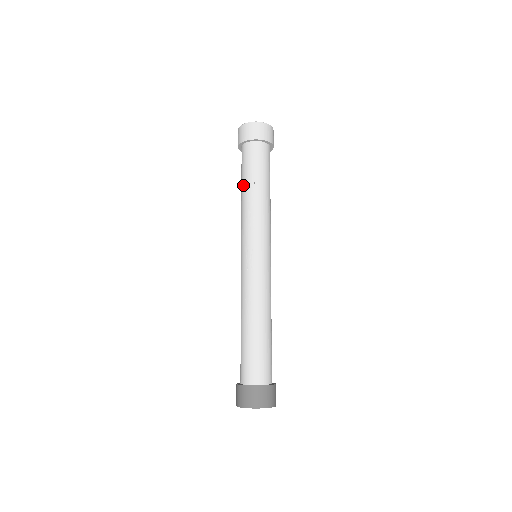
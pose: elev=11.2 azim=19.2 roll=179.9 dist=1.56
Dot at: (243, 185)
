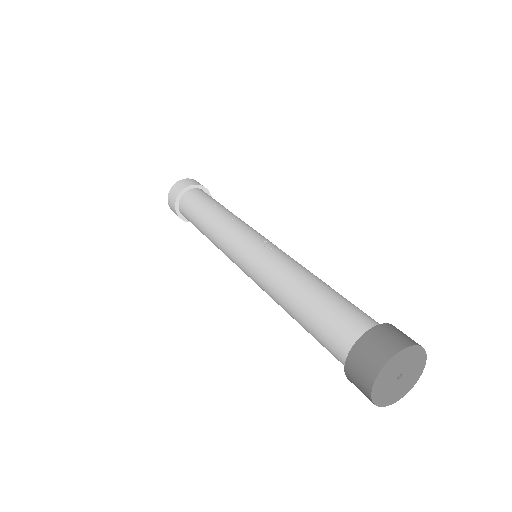
Dot at: (206, 208)
